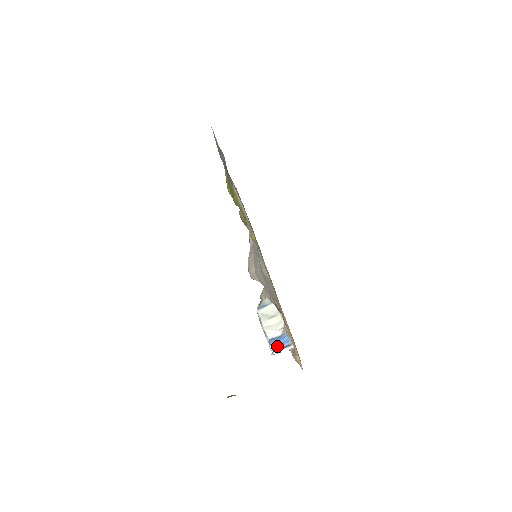
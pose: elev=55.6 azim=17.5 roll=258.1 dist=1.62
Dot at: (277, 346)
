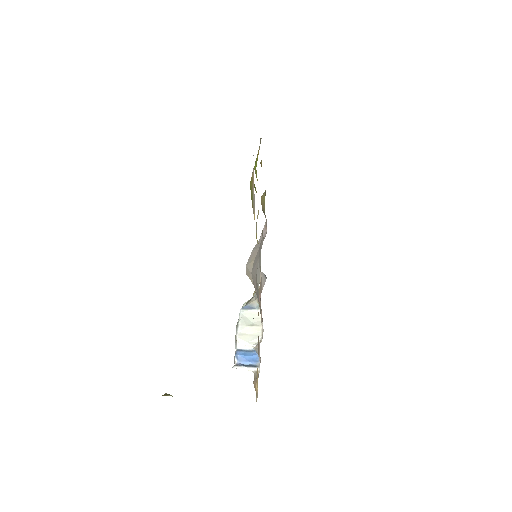
Dot at: (242, 361)
